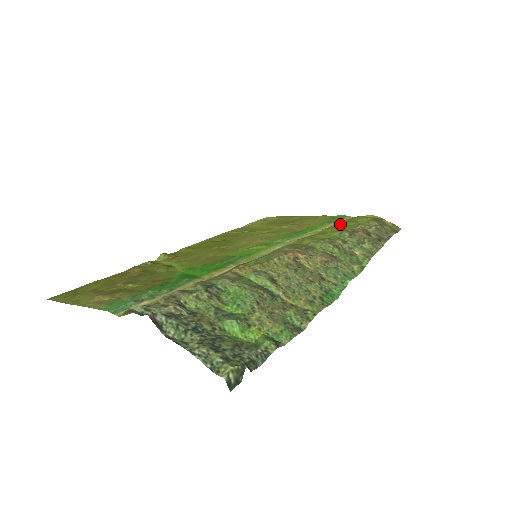
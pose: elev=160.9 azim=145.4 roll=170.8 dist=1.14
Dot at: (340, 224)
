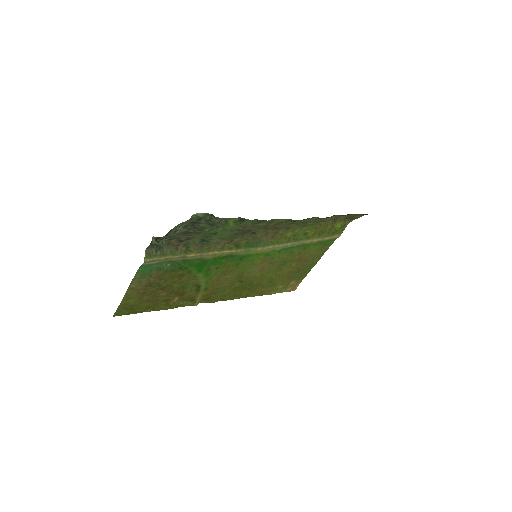
Dot at: (322, 233)
